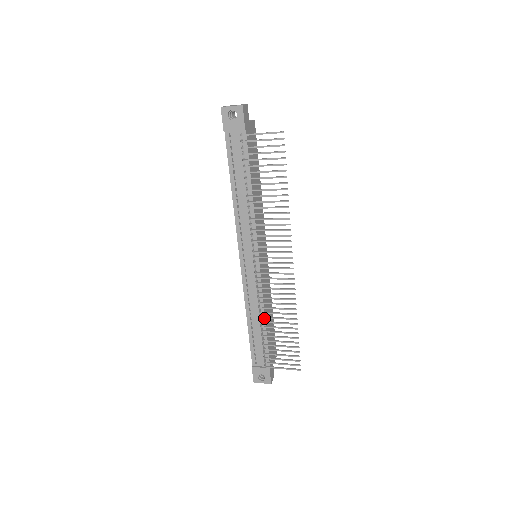
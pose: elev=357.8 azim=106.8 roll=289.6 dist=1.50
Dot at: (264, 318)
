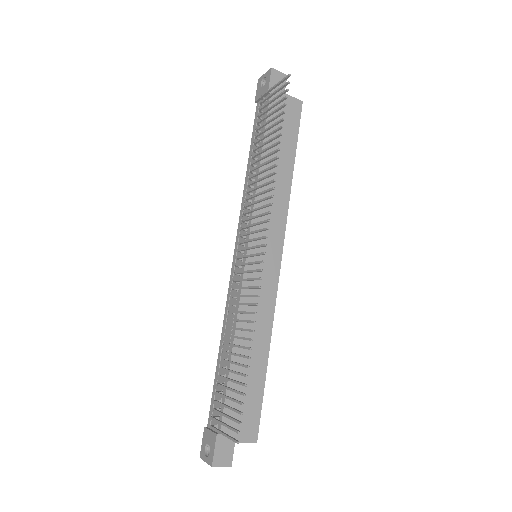
Dot at: (233, 342)
